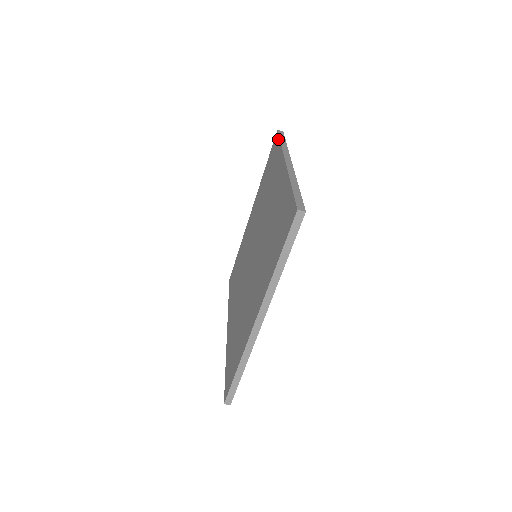
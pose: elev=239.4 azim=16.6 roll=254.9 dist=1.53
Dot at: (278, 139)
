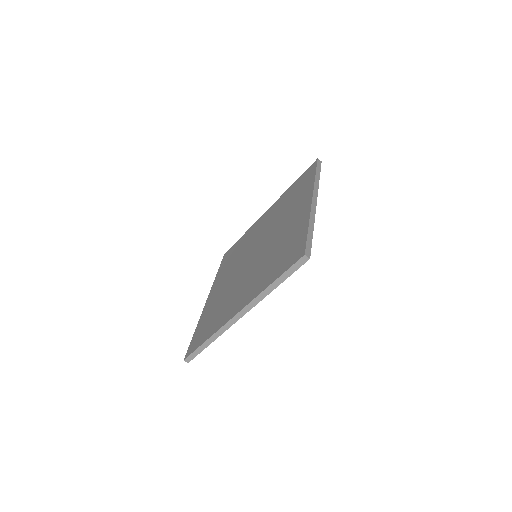
Dot at: (315, 169)
